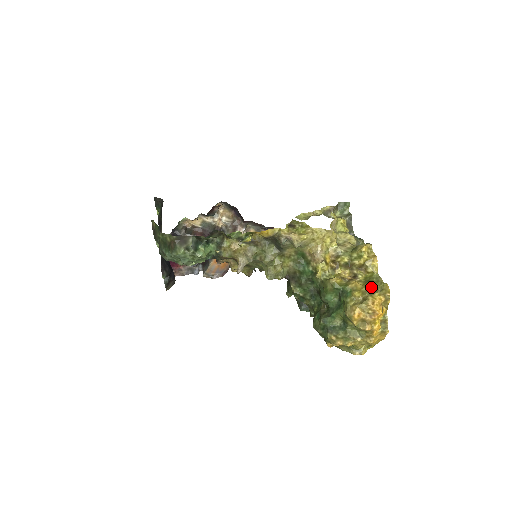
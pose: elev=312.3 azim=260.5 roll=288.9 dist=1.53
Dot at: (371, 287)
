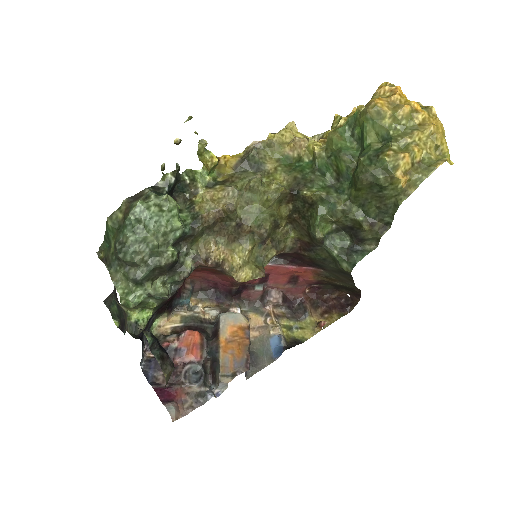
Dot at: occluded
